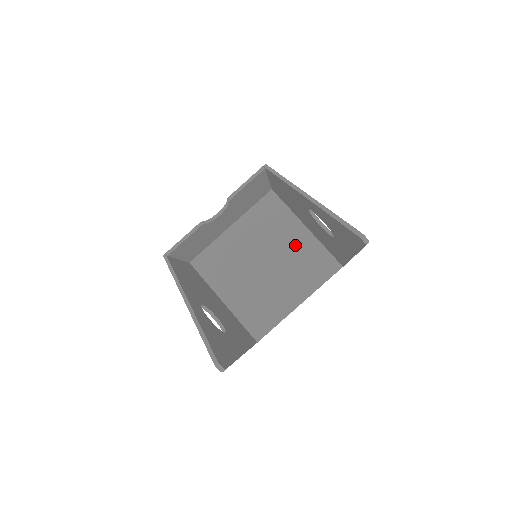
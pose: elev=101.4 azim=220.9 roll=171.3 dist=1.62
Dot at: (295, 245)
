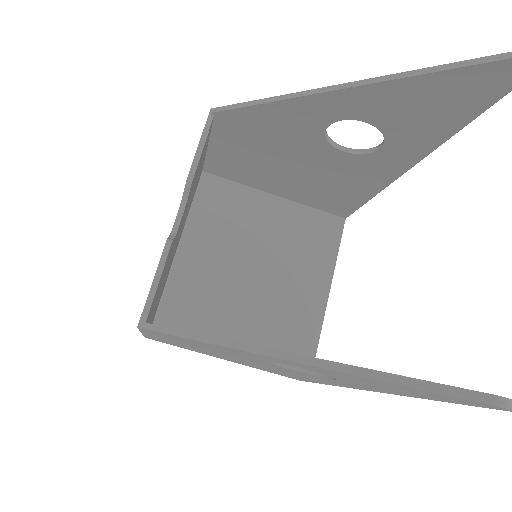
Dot at: (276, 225)
